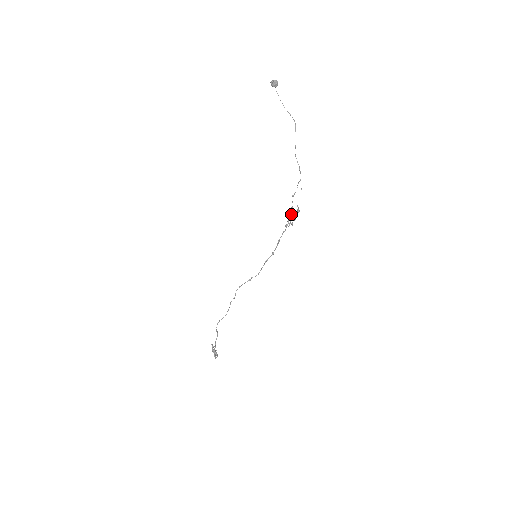
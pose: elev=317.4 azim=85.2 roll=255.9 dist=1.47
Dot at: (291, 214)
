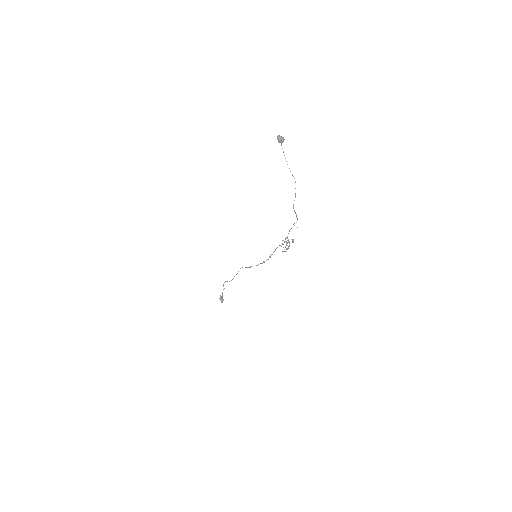
Dot at: (286, 245)
